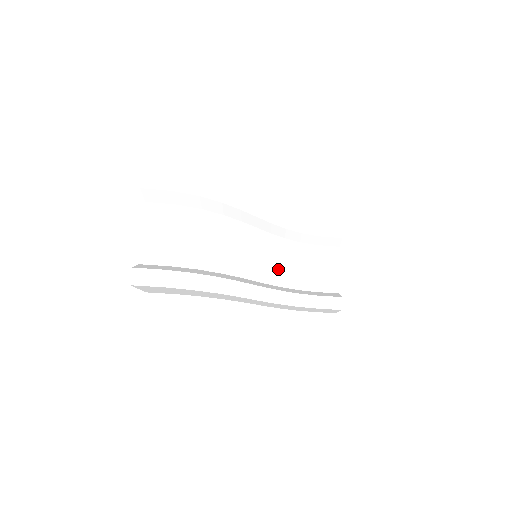
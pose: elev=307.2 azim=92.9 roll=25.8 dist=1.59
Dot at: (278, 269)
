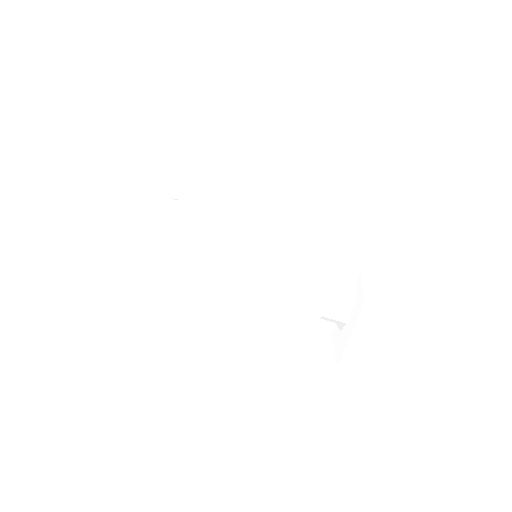
Dot at: (278, 284)
